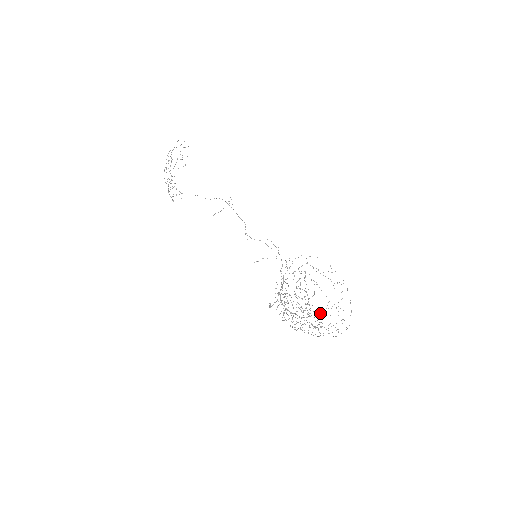
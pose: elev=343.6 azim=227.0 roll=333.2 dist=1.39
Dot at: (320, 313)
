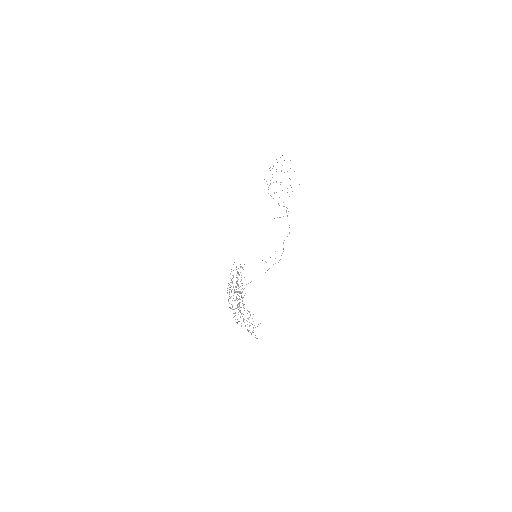
Dot at: occluded
